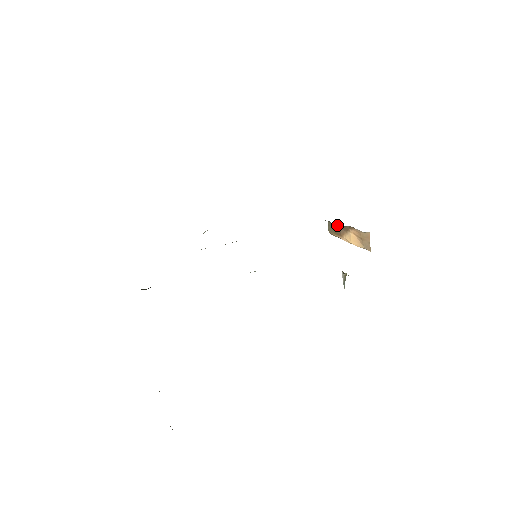
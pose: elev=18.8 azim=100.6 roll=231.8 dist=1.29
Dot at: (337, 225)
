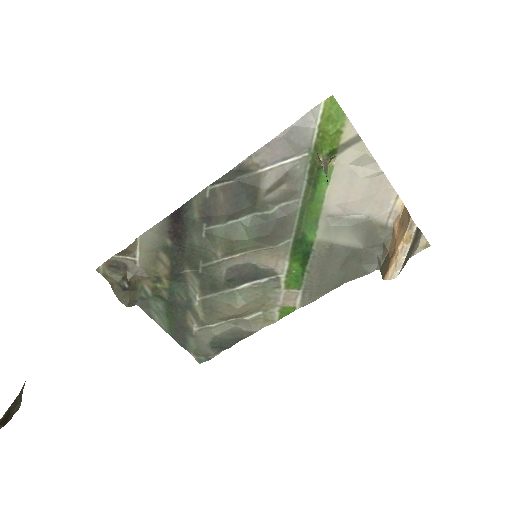
Dot at: (384, 254)
